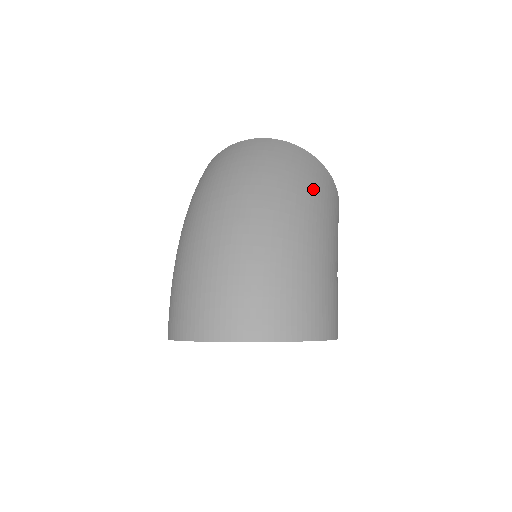
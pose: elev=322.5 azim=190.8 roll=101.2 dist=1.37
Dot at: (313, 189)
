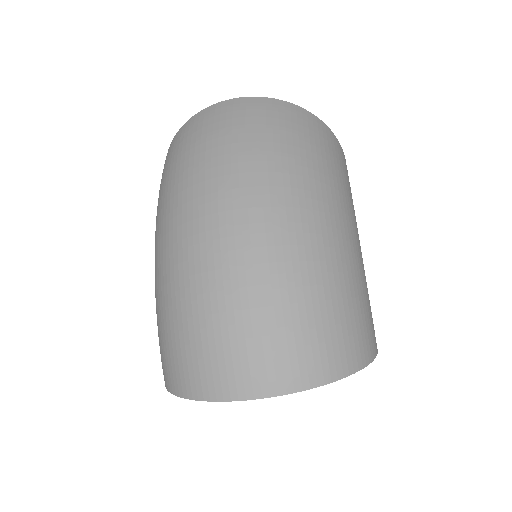
Dot at: (320, 163)
